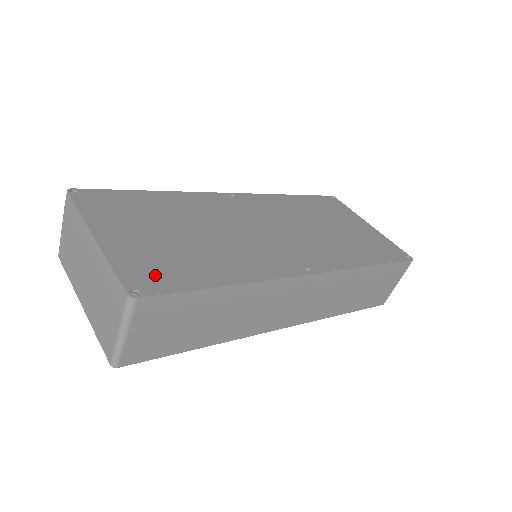
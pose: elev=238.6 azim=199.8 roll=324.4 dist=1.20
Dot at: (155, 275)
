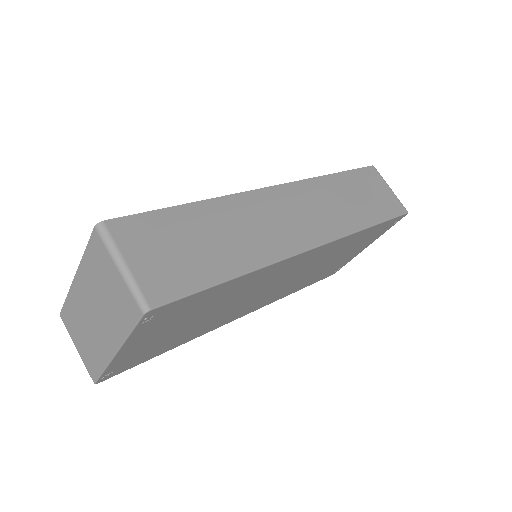
Dot at: occluded
